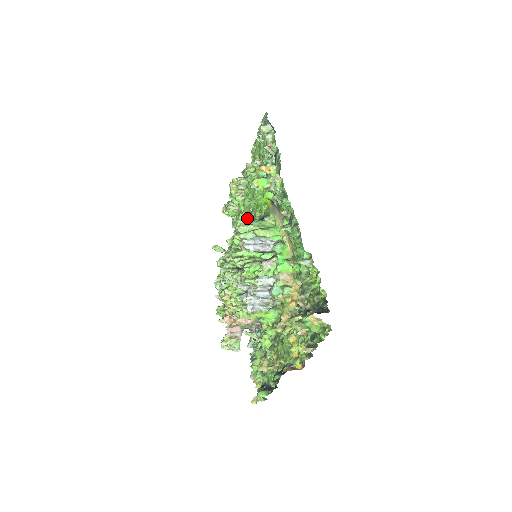
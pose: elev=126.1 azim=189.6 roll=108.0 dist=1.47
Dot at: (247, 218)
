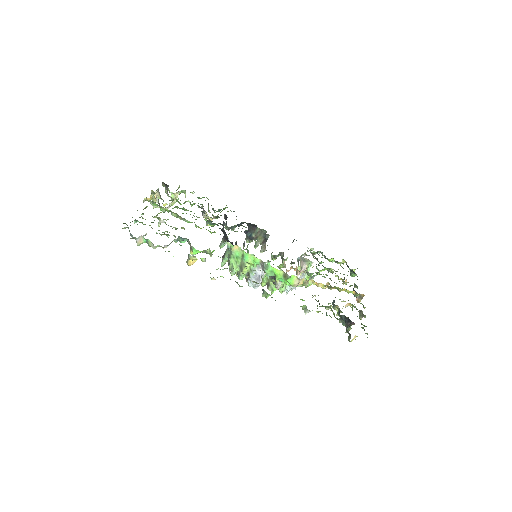
Dot at: (206, 223)
